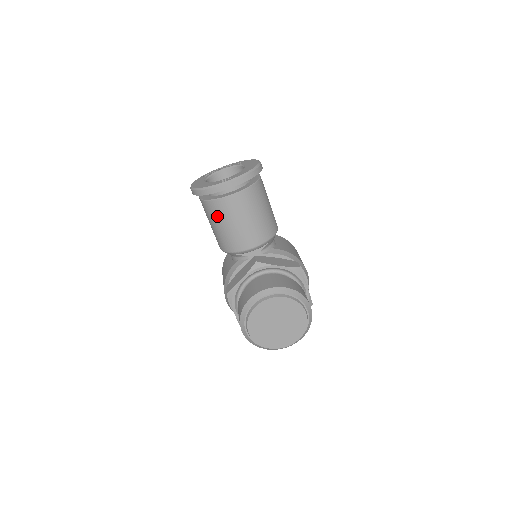
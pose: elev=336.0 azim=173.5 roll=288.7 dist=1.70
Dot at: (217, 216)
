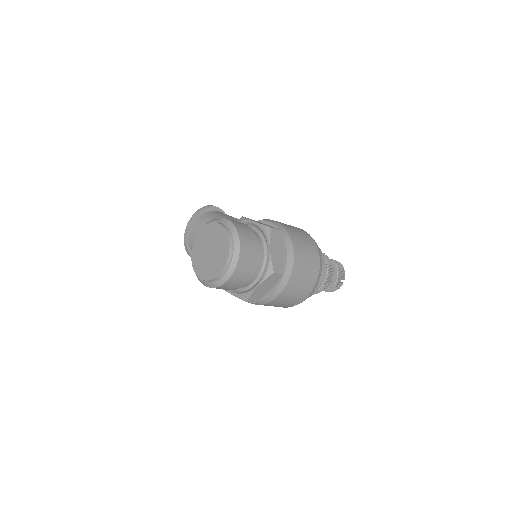
Dot at: occluded
